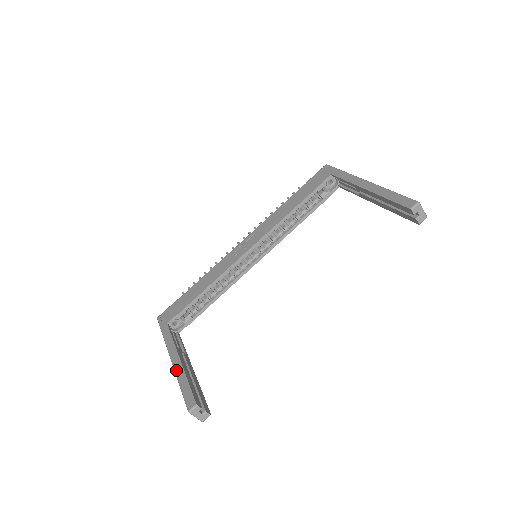
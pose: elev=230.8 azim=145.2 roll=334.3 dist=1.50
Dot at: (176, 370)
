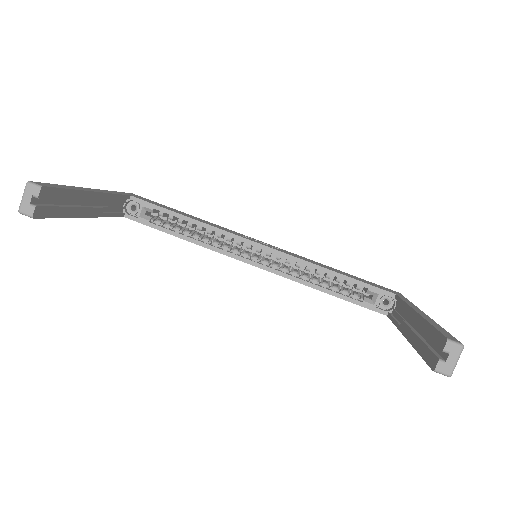
Dot at: (79, 187)
